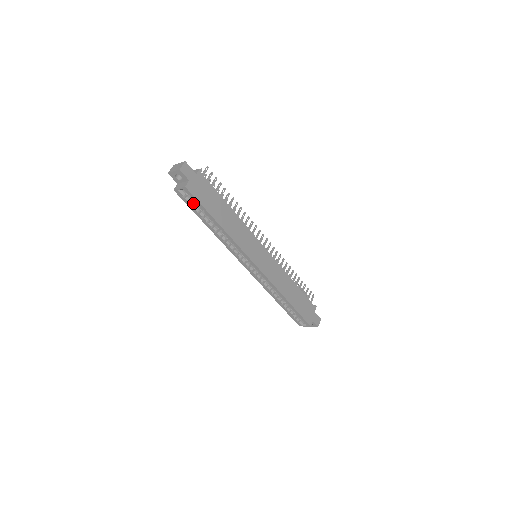
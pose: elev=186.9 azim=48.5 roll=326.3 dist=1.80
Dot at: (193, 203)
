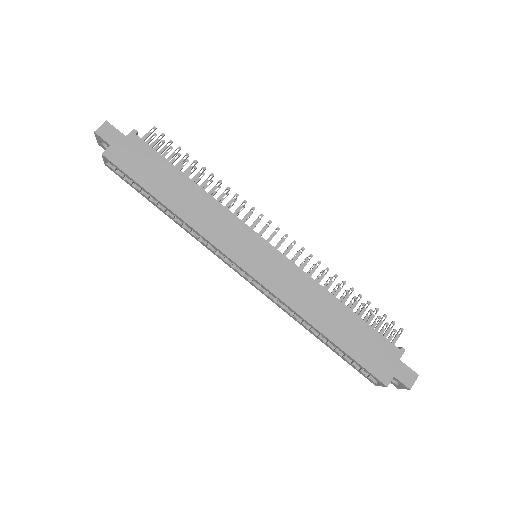
Dot at: occluded
